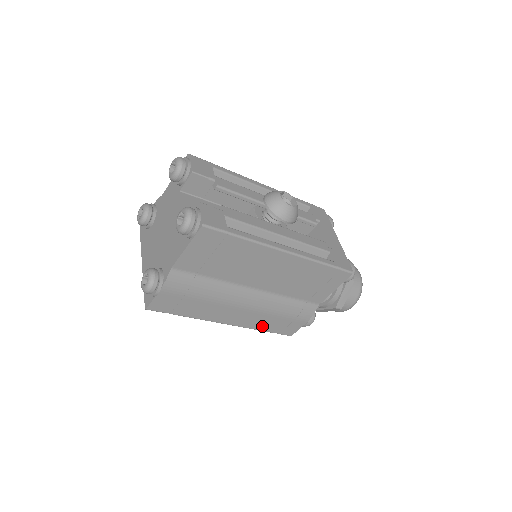
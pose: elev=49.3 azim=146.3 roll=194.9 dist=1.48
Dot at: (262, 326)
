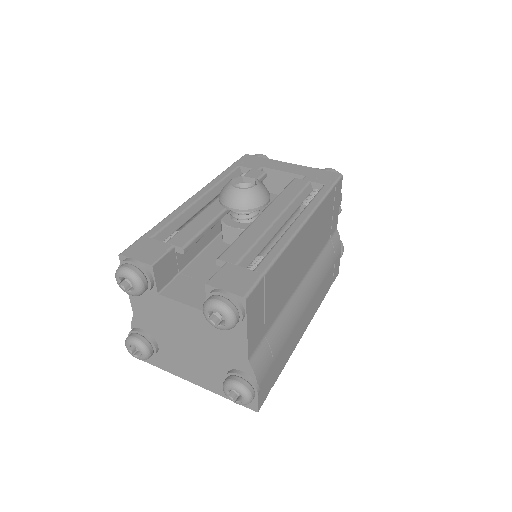
Dot at: (322, 297)
